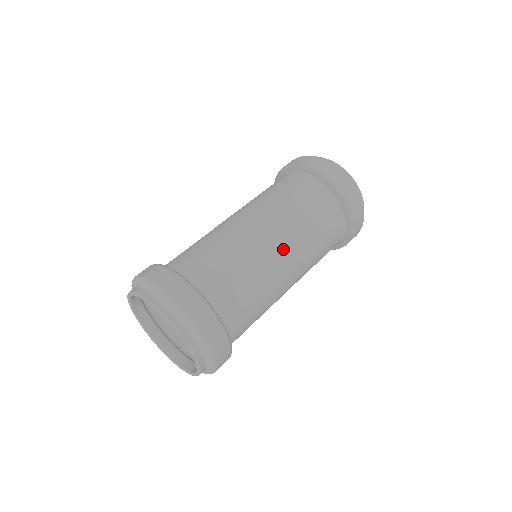
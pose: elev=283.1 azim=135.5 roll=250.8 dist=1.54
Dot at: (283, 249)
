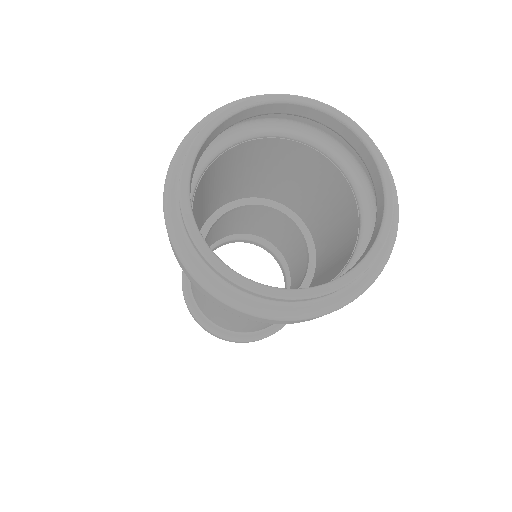
Dot at: occluded
